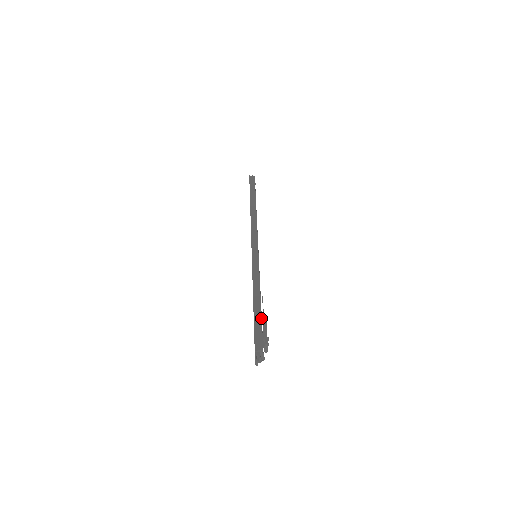
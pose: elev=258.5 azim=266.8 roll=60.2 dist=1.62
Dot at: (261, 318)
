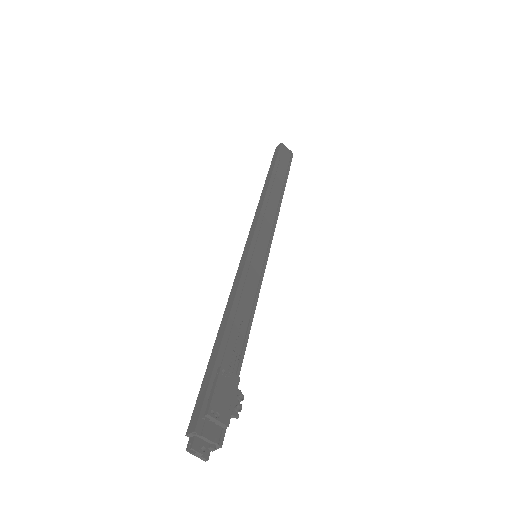
Dot at: (213, 366)
